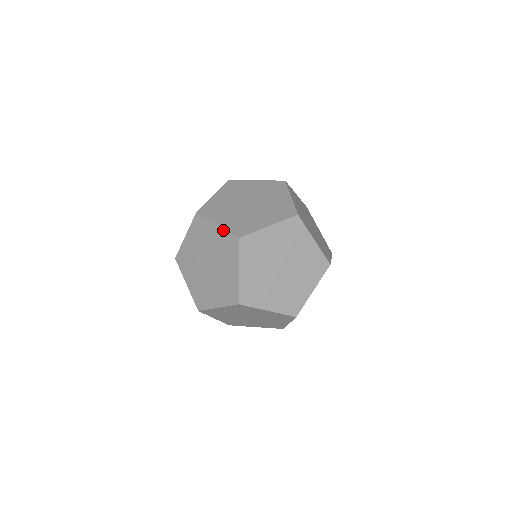
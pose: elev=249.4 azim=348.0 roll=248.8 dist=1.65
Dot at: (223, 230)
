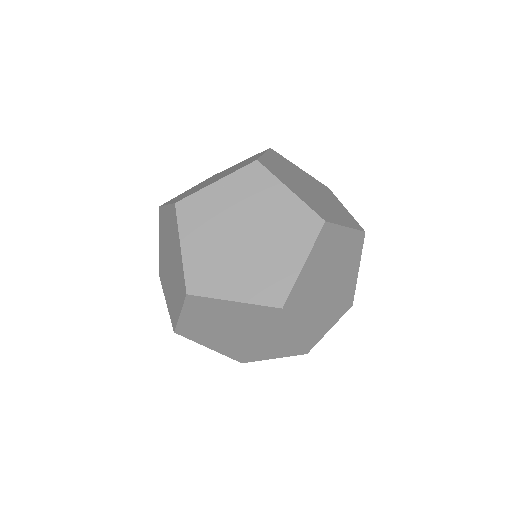
Dot at: occluded
